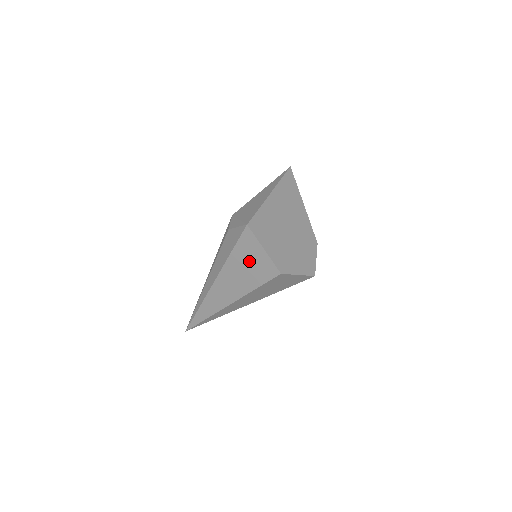
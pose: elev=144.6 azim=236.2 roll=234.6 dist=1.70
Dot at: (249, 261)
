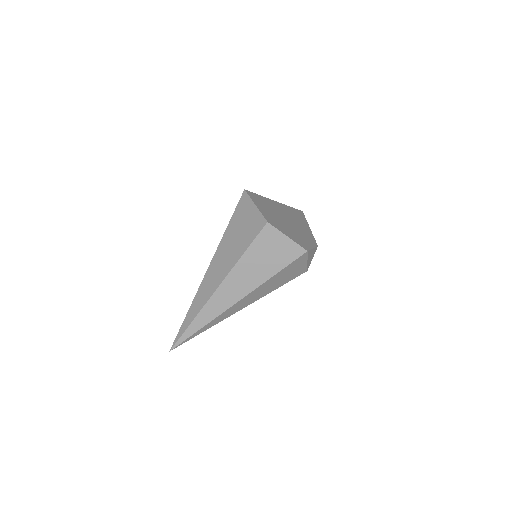
Dot at: (242, 224)
